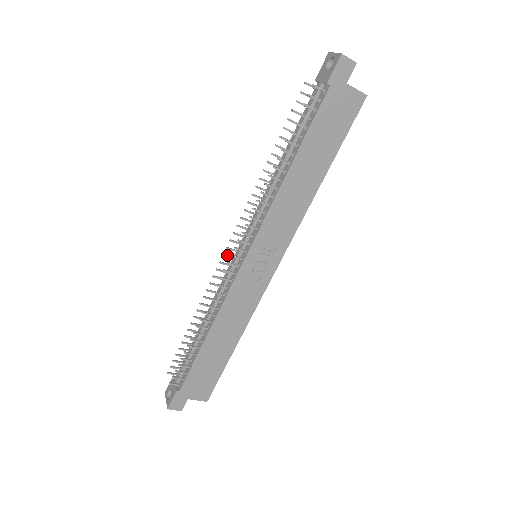
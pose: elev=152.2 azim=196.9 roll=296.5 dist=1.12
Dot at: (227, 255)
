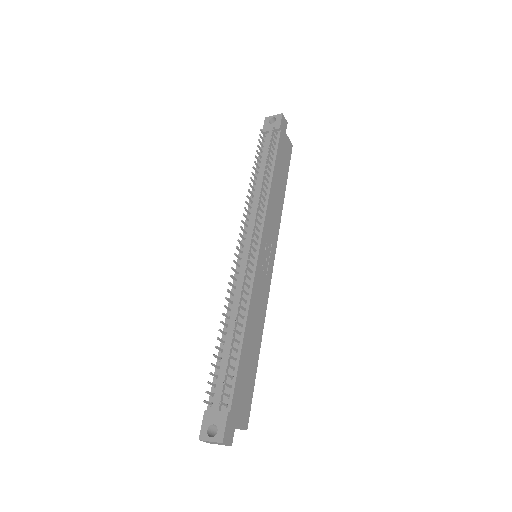
Dot at: (236, 255)
